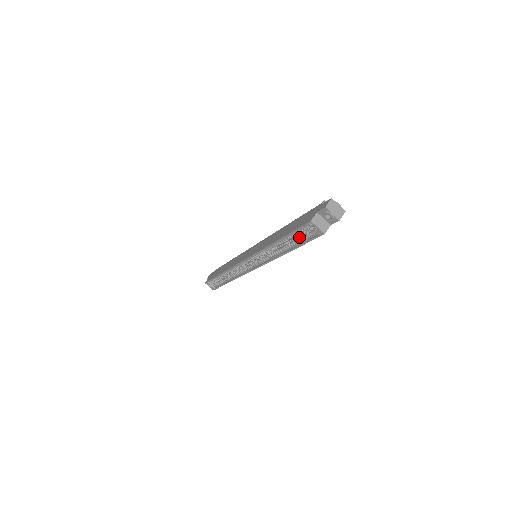
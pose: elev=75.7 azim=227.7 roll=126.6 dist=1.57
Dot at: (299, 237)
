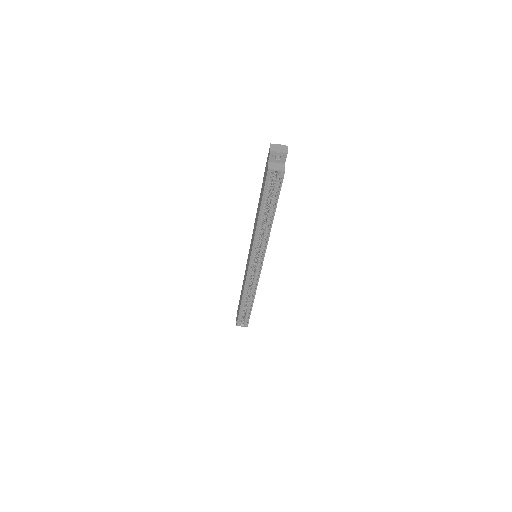
Dot at: (271, 196)
